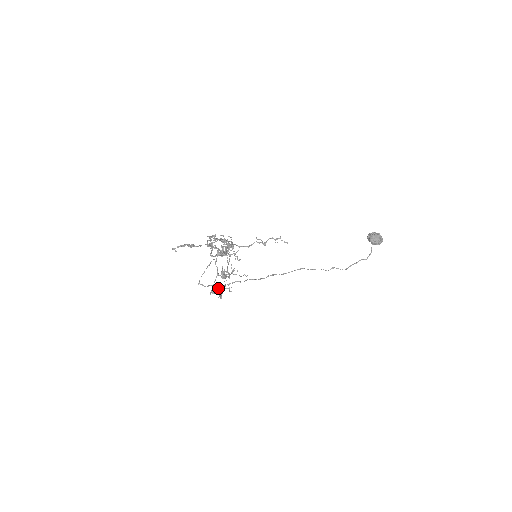
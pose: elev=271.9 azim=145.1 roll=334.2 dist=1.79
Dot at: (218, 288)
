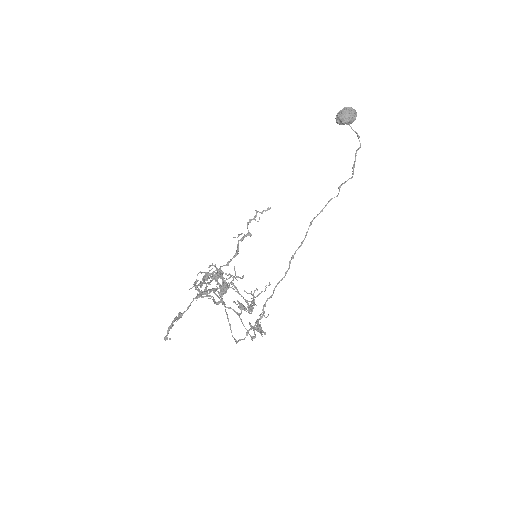
Dot at: (252, 327)
